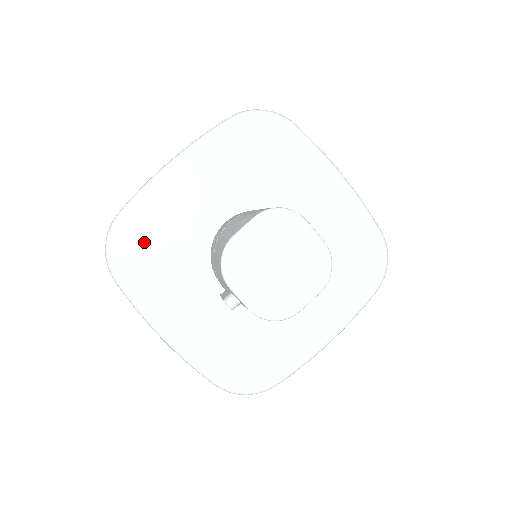
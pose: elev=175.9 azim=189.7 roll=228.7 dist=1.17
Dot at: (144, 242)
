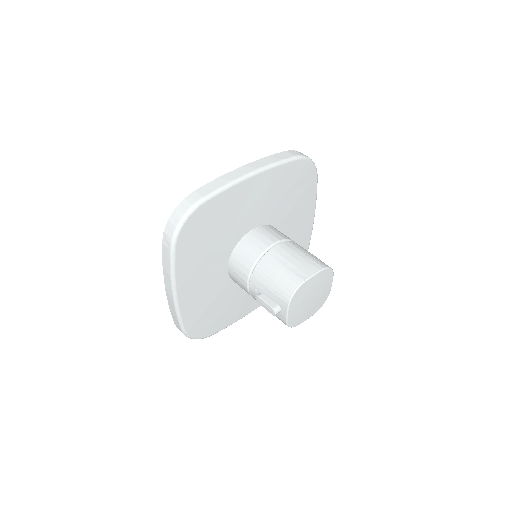
Dot at: (207, 227)
